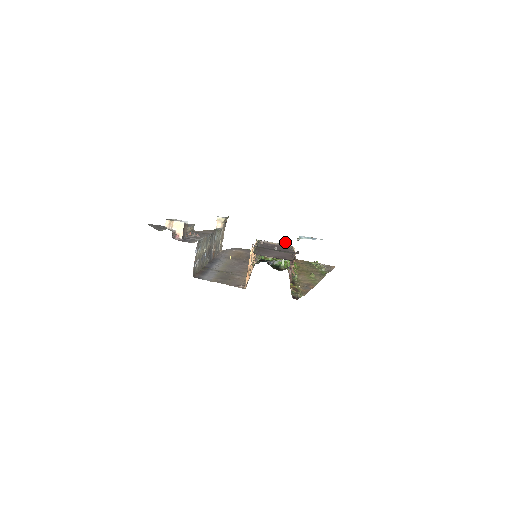
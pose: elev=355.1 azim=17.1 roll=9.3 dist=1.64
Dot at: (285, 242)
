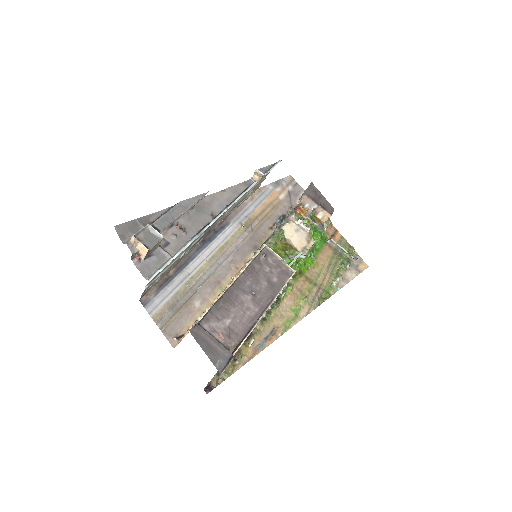
Dot at: (299, 253)
